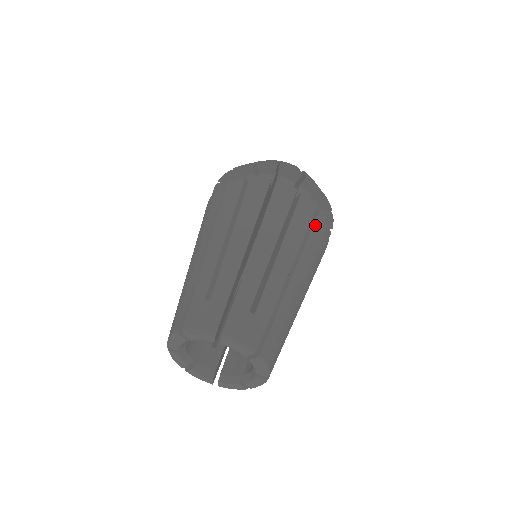
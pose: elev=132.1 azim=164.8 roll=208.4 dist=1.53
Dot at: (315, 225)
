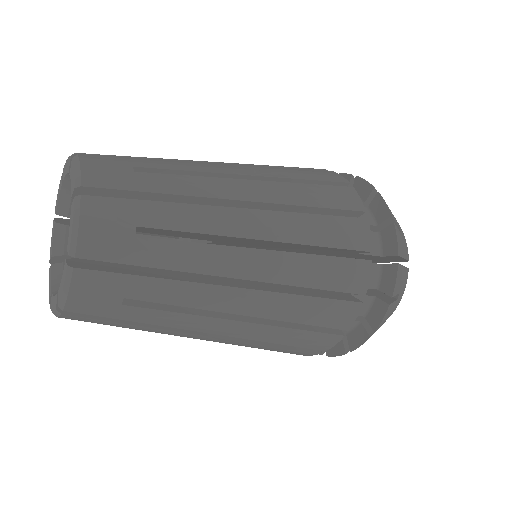
Dot at: (341, 220)
